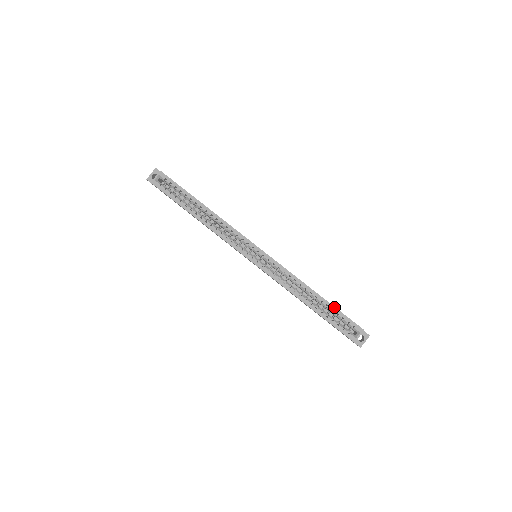
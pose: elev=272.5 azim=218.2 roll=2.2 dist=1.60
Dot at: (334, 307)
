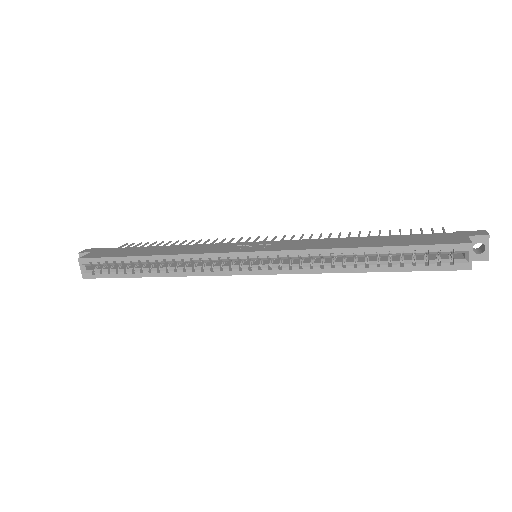
Dot at: (401, 247)
